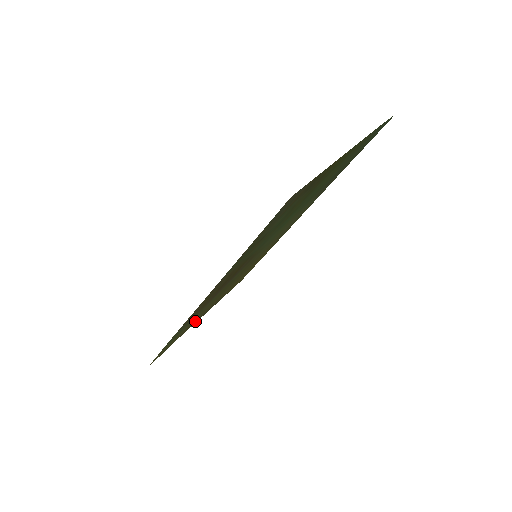
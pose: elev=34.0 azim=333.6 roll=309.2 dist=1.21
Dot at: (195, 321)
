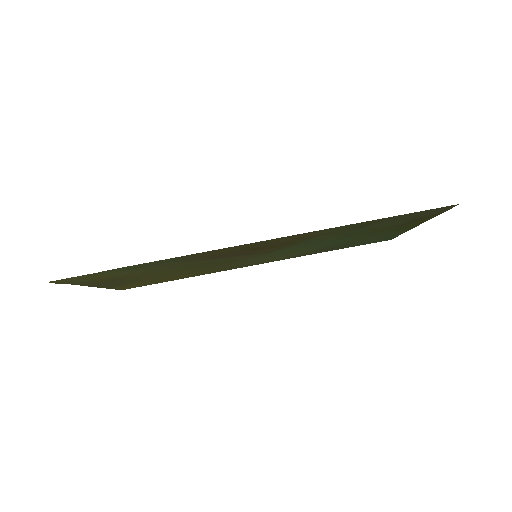
Dot at: (108, 280)
